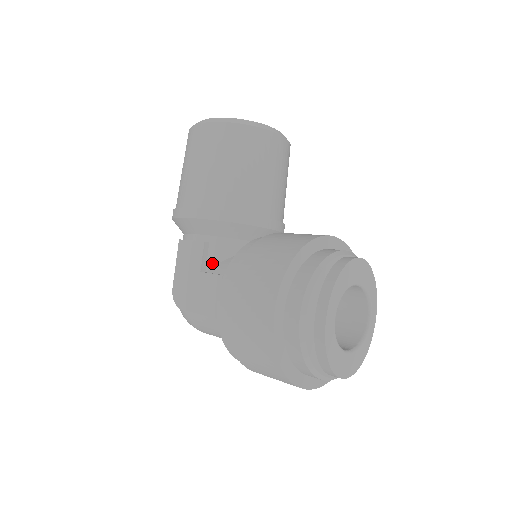
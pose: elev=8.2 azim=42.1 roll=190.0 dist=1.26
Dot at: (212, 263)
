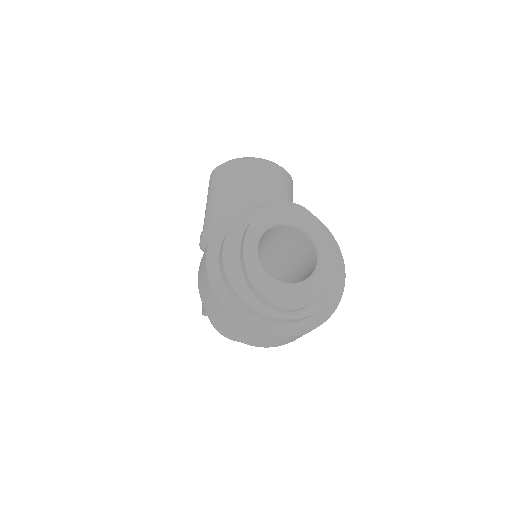
Dot at: occluded
